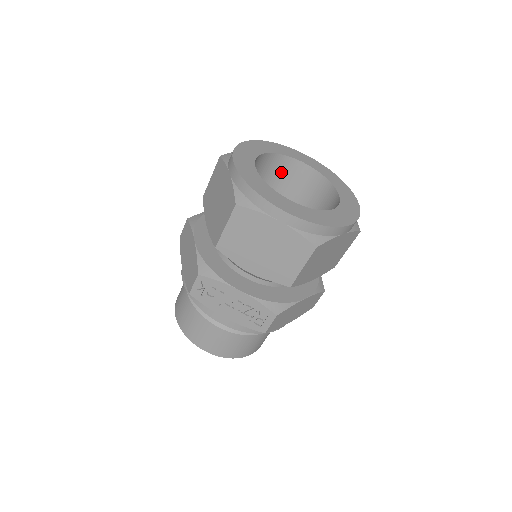
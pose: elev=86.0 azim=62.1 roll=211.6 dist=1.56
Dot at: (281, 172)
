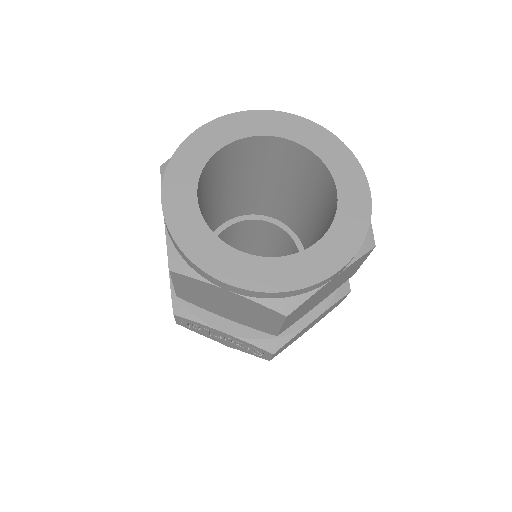
Dot at: (261, 153)
